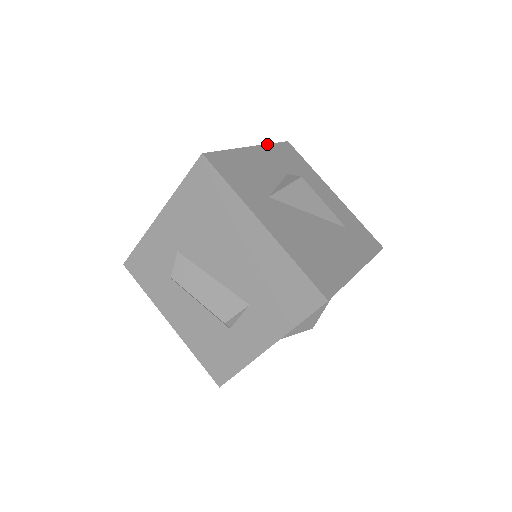
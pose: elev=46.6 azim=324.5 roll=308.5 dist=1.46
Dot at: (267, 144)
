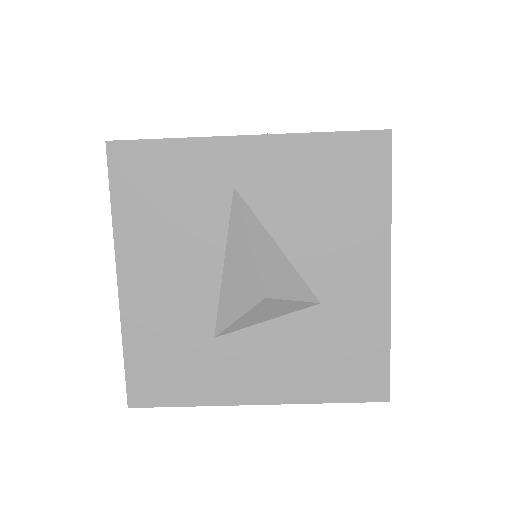
Dot at: occluded
